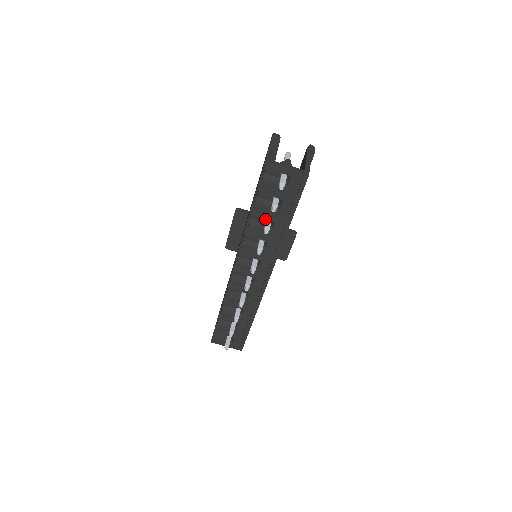
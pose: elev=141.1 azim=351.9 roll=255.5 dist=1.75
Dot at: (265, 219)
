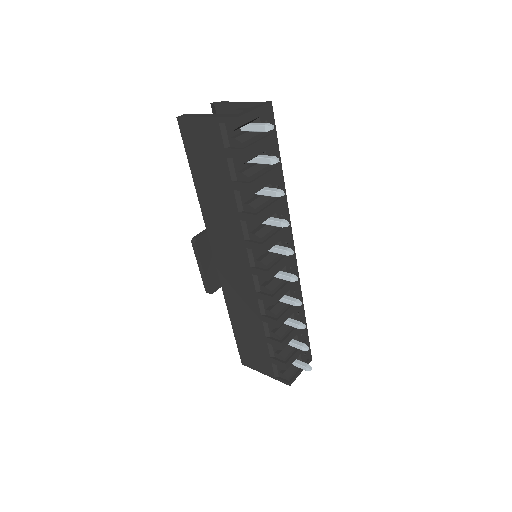
Dot at: (254, 196)
